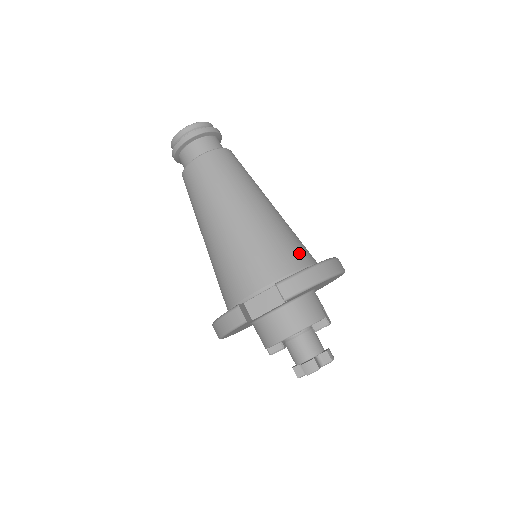
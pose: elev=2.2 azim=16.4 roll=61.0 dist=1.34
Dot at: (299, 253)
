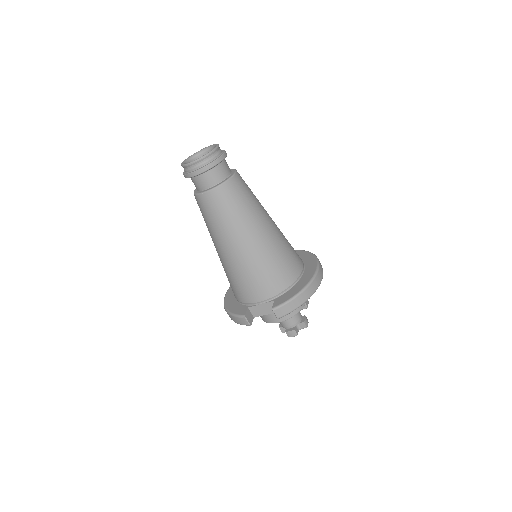
Dot at: (290, 271)
